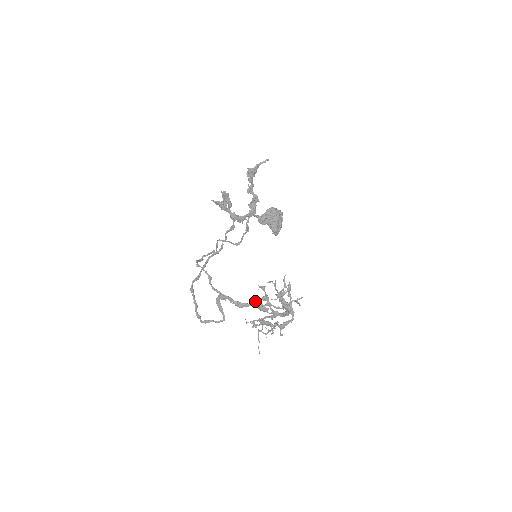
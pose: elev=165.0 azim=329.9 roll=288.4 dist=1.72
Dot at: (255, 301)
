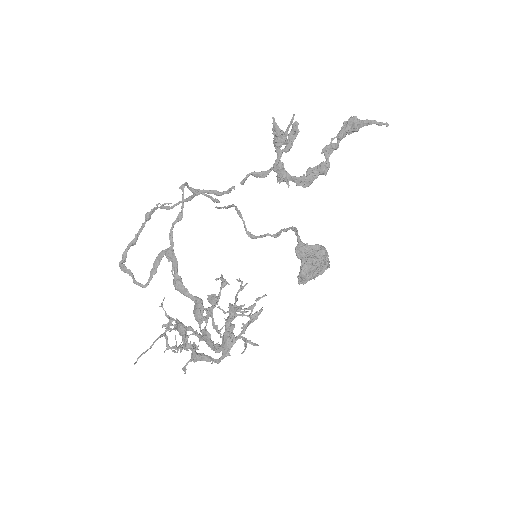
Dot at: occluded
